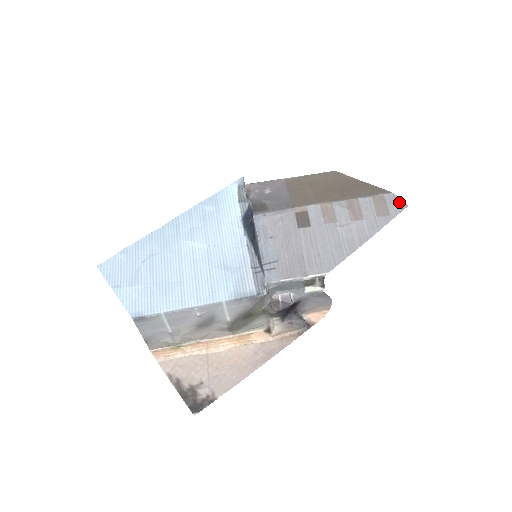
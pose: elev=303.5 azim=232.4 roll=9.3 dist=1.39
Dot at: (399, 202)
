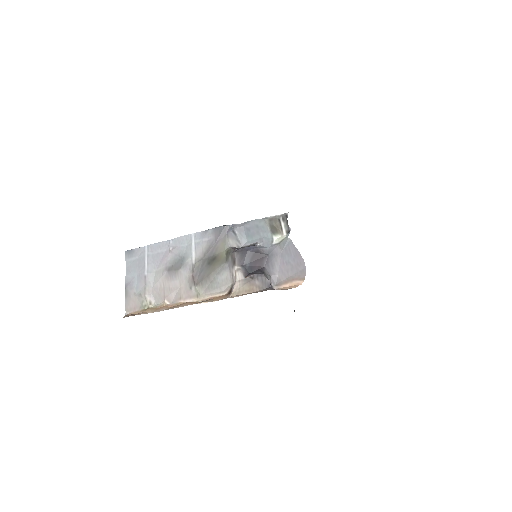
Dot at: occluded
